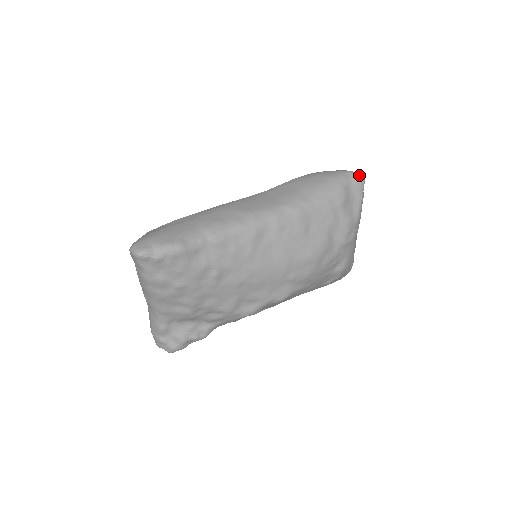
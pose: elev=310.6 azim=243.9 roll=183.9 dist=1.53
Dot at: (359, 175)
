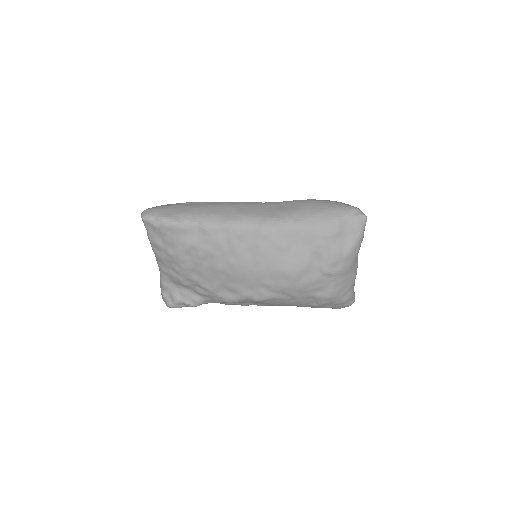
Dot at: (361, 214)
